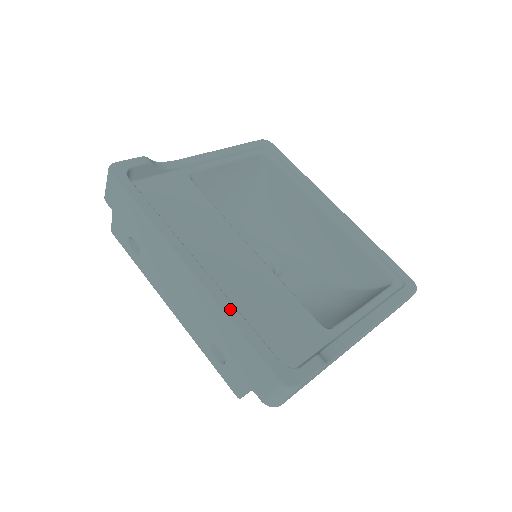
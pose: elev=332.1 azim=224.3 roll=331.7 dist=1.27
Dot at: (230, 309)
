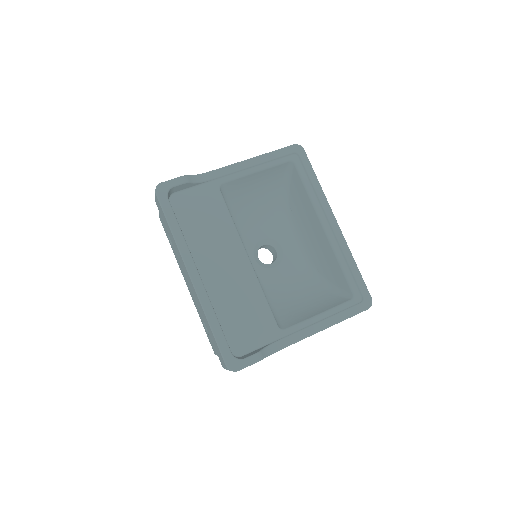
Dot at: (210, 313)
